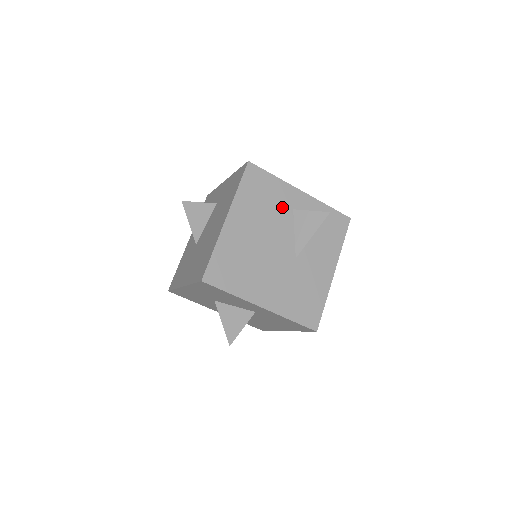
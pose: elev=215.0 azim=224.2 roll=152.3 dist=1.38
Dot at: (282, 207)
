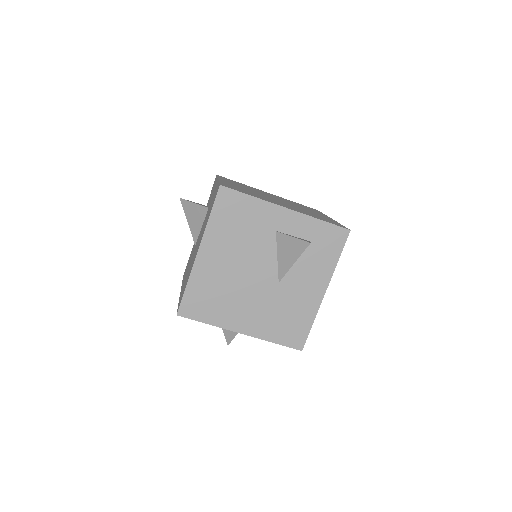
Dot at: (262, 230)
